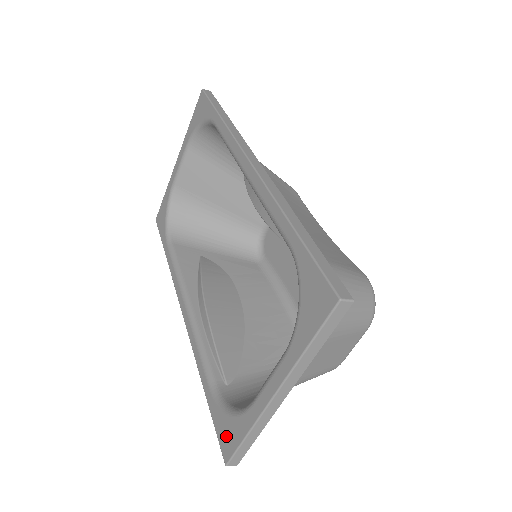
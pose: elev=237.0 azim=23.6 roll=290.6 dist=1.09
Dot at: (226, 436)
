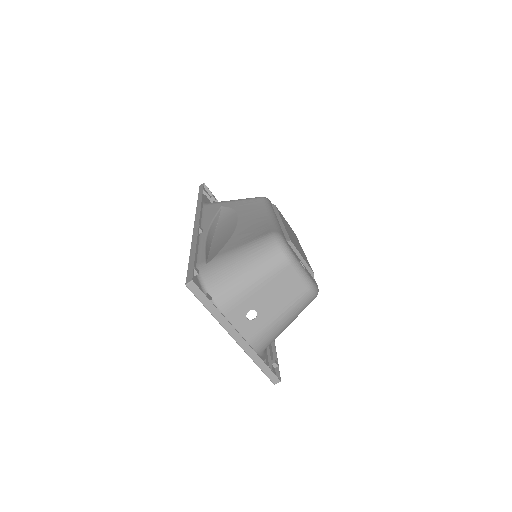
Dot at: occluded
